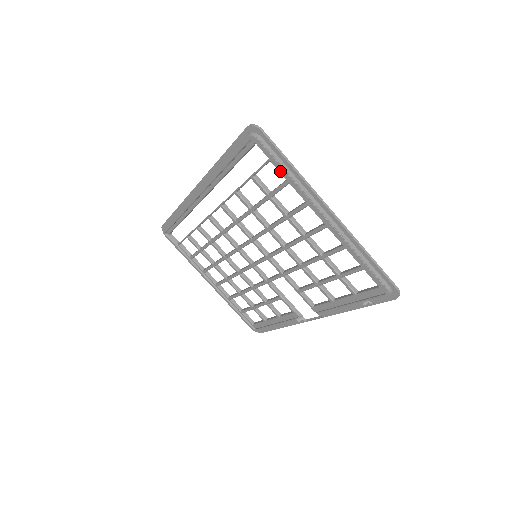
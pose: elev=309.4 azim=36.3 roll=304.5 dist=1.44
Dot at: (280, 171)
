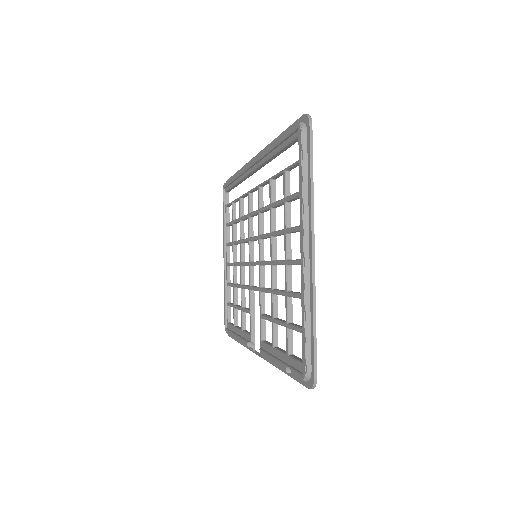
Dot at: (299, 176)
